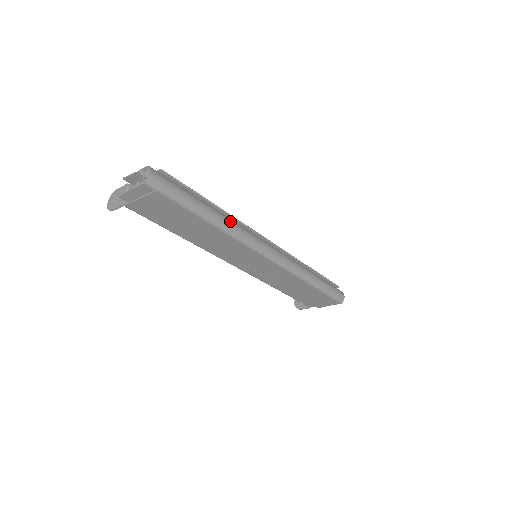
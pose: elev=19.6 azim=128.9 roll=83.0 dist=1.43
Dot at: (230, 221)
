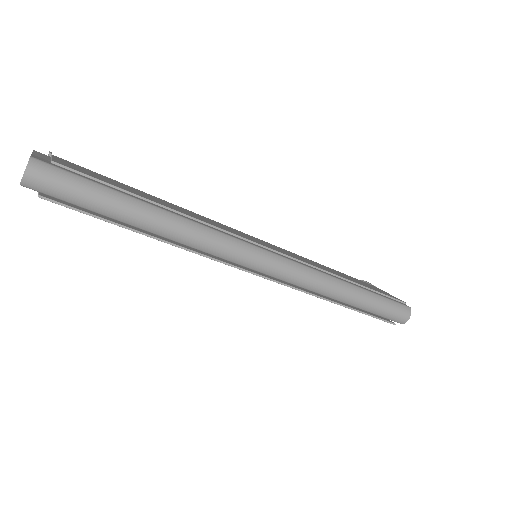
Dot at: (186, 228)
